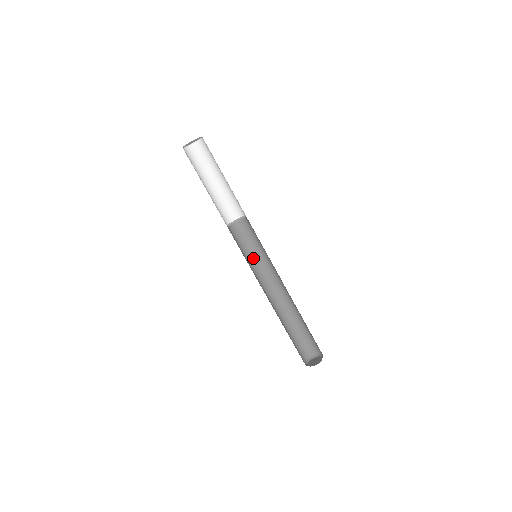
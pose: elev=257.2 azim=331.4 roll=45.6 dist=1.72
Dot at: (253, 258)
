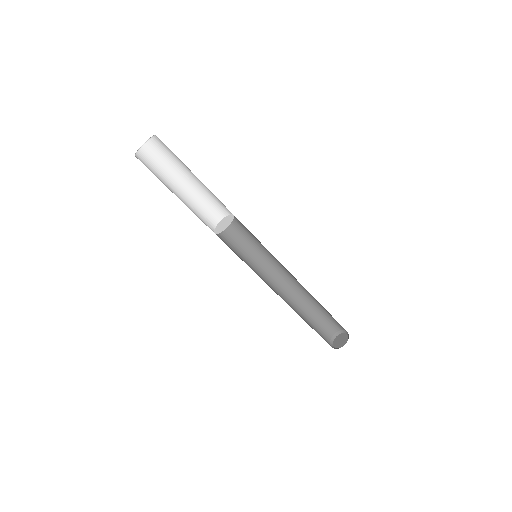
Dot at: (259, 250)
